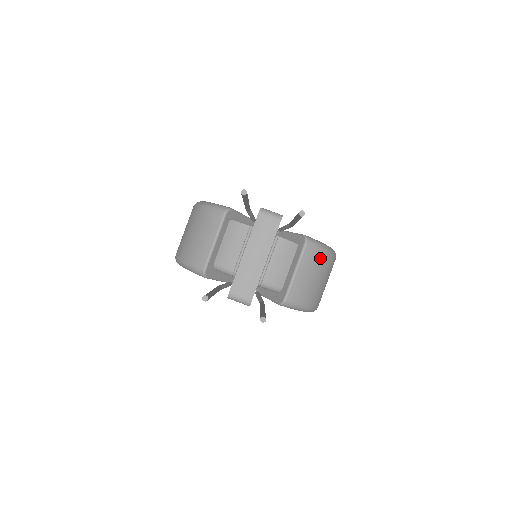
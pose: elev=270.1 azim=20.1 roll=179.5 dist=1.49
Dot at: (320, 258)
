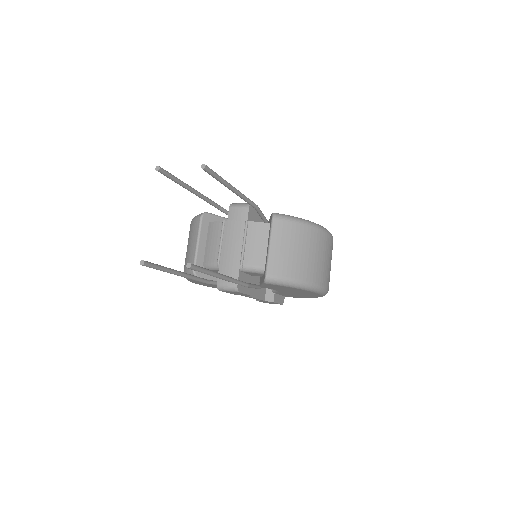
Dot at: (295, 230)
